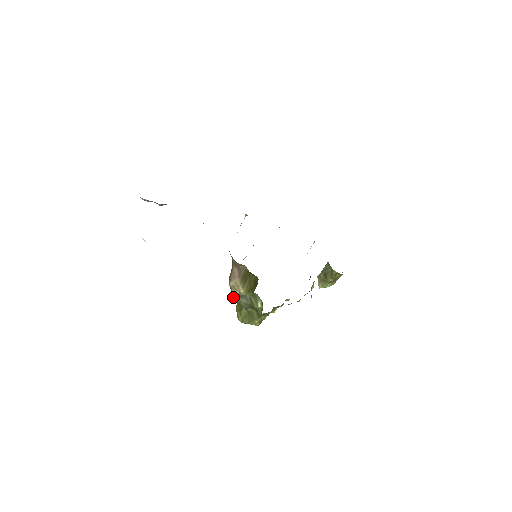
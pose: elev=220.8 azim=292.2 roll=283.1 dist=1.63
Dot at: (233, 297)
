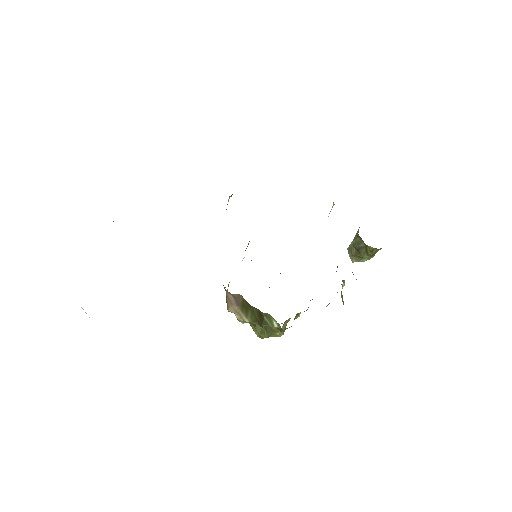
Dot at: (238, 320)
